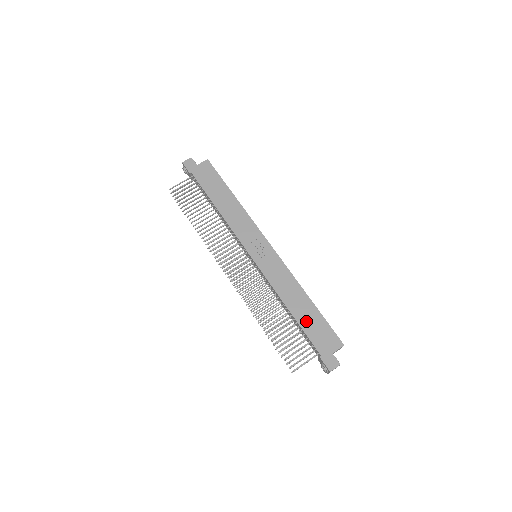
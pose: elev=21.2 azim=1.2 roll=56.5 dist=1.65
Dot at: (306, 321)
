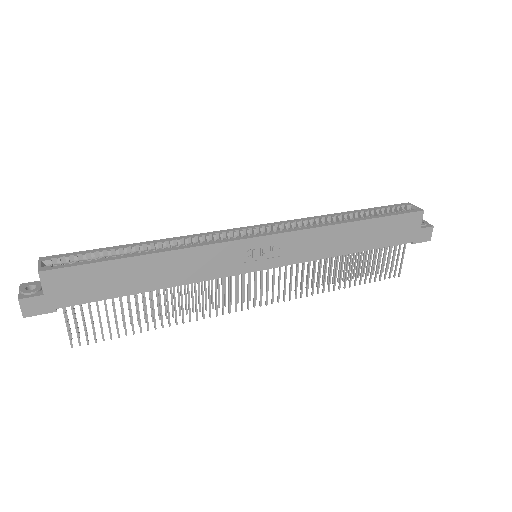
Dot at: (375, 240)
